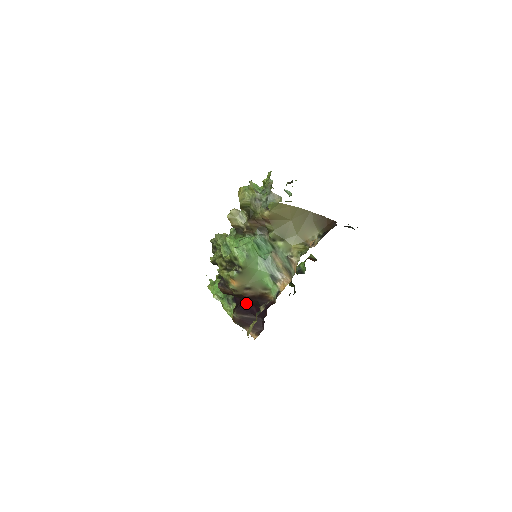
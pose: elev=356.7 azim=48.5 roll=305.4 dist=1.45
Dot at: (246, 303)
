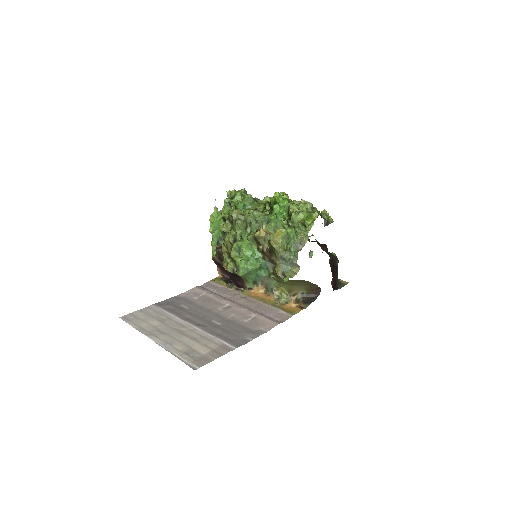
Dot at: occluded
